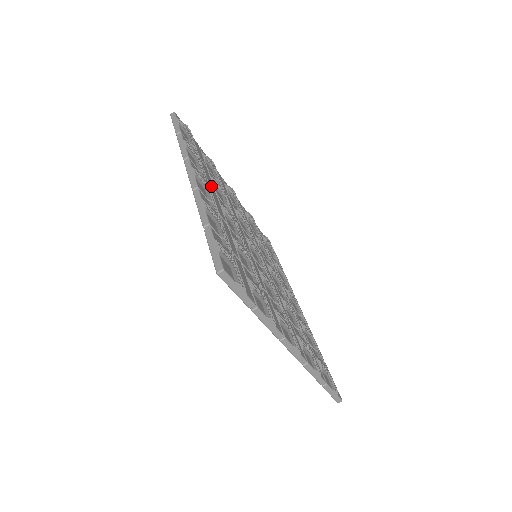
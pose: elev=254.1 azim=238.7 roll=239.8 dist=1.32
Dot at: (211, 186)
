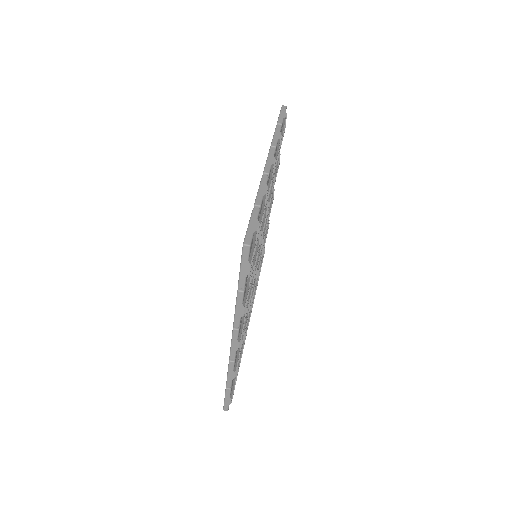
Dot at: occluded
